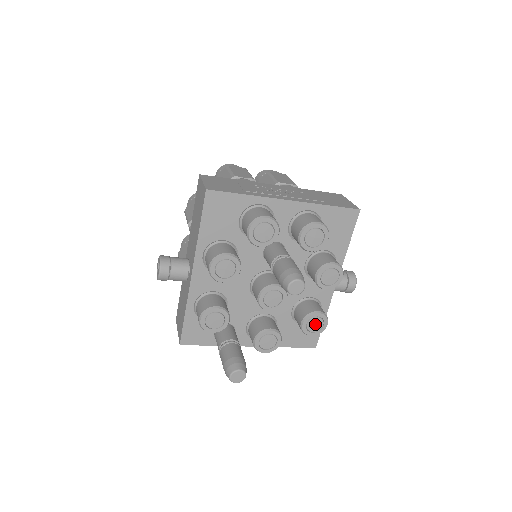
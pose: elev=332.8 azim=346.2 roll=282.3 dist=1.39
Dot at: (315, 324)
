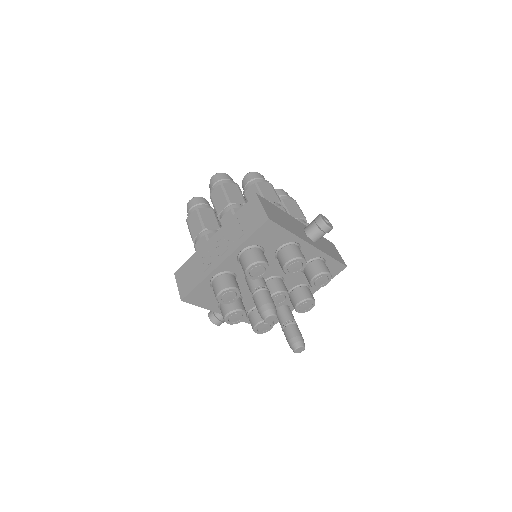
Dot at: (321, 281)
